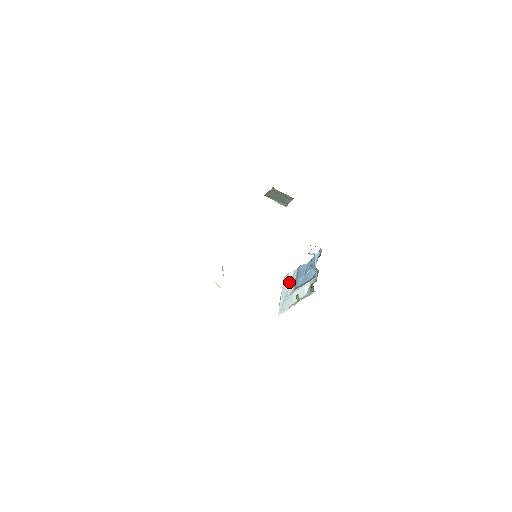
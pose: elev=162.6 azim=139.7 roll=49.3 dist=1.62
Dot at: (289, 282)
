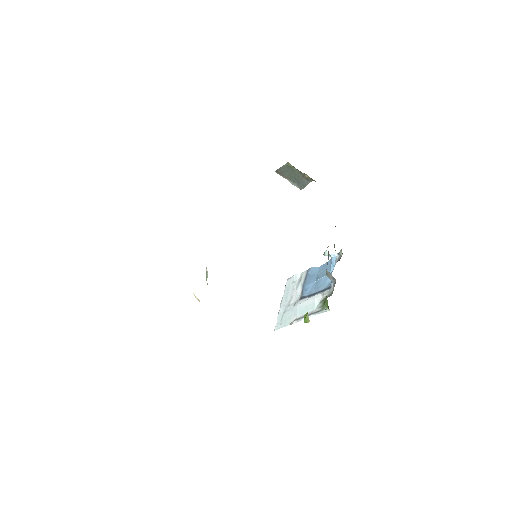
Dot at: (293, 287)
